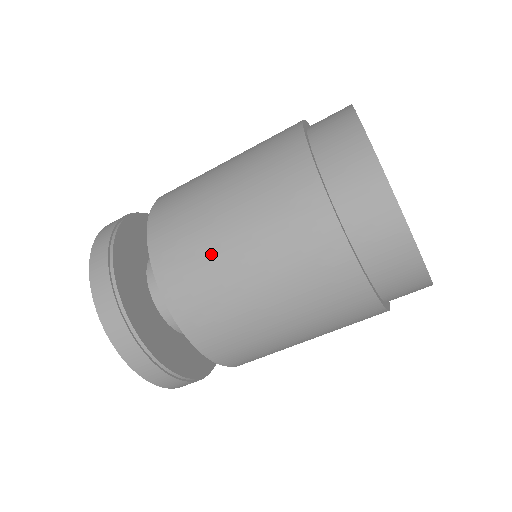
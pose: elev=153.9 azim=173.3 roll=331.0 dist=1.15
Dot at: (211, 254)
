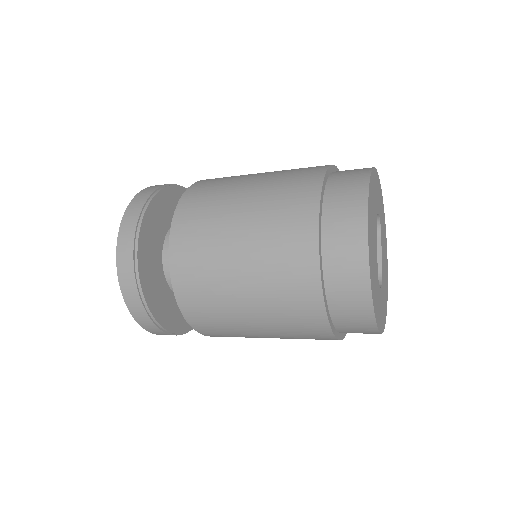
Dot at: (234, 325)
